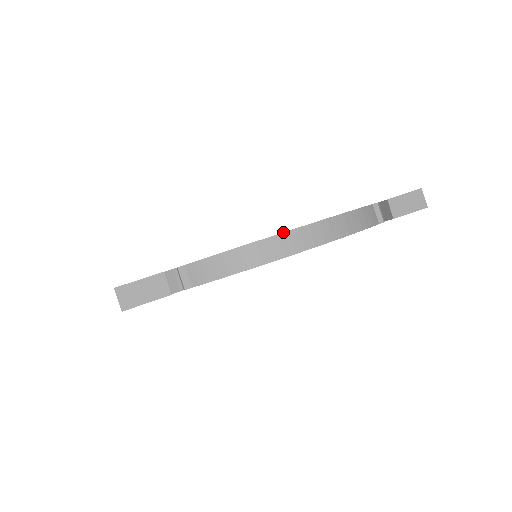
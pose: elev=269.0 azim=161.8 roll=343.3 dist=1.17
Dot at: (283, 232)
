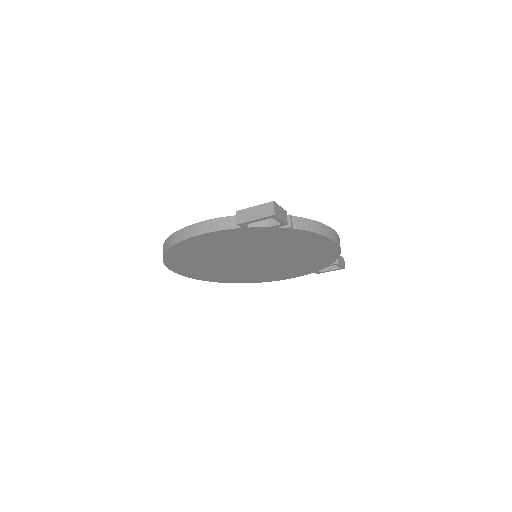
Dot at: occluded
